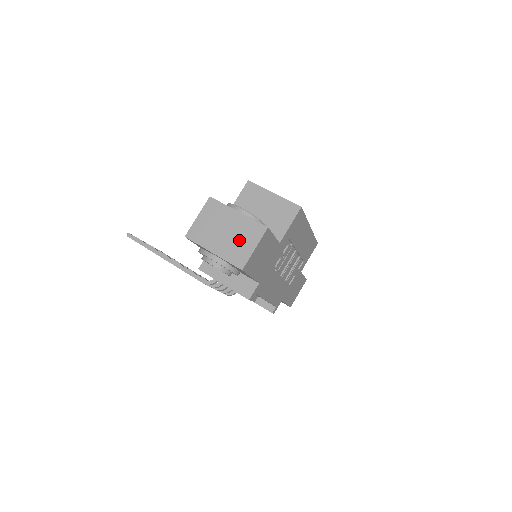
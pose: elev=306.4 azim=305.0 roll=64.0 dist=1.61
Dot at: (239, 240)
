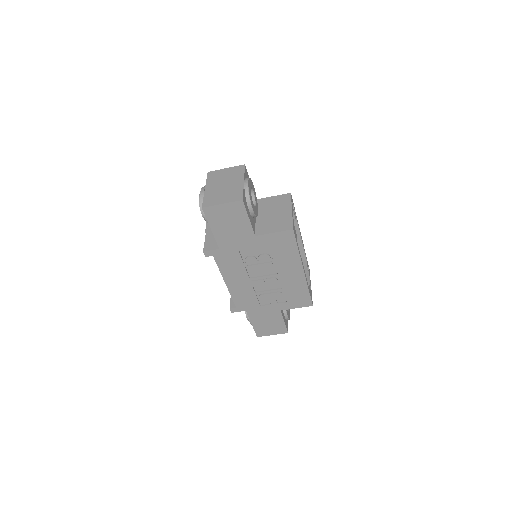
Dot at: (223, 194)
